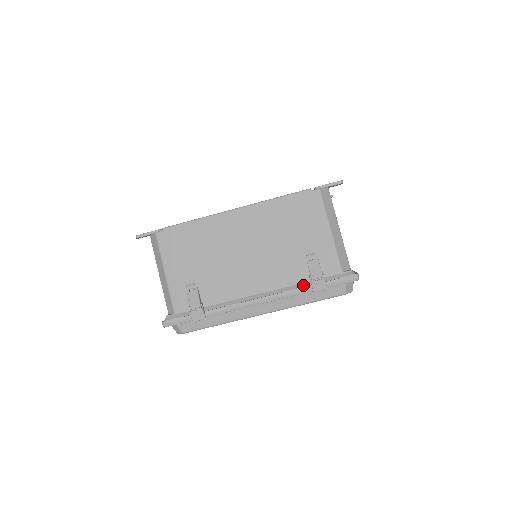
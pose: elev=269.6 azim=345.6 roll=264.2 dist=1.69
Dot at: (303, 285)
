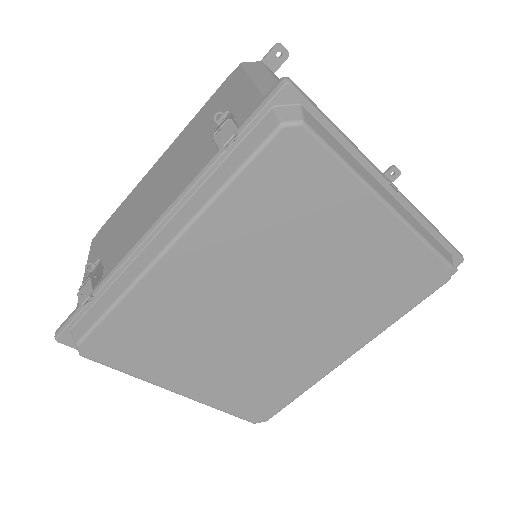
Dot at: occluded
